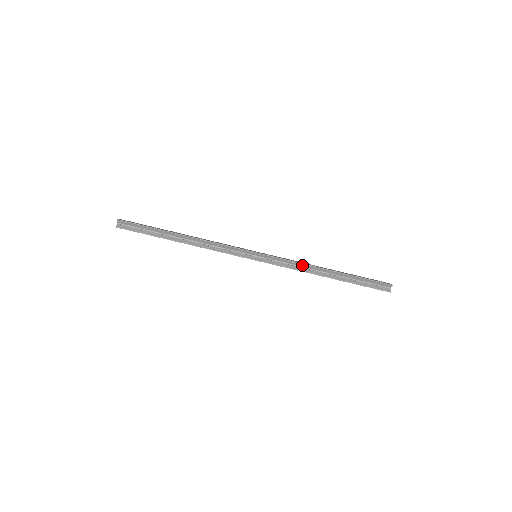
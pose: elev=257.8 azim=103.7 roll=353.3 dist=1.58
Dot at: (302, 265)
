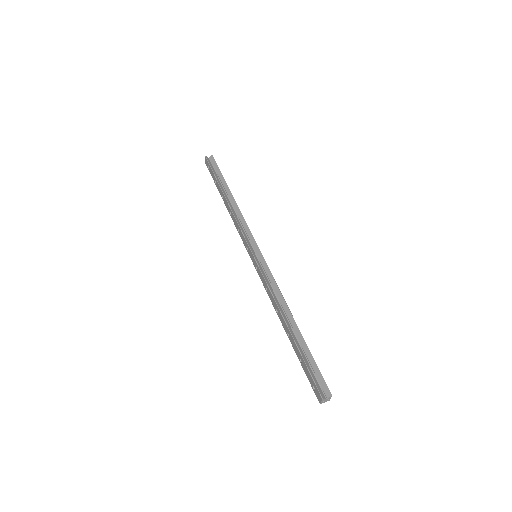
Dot at: (279, 294)
